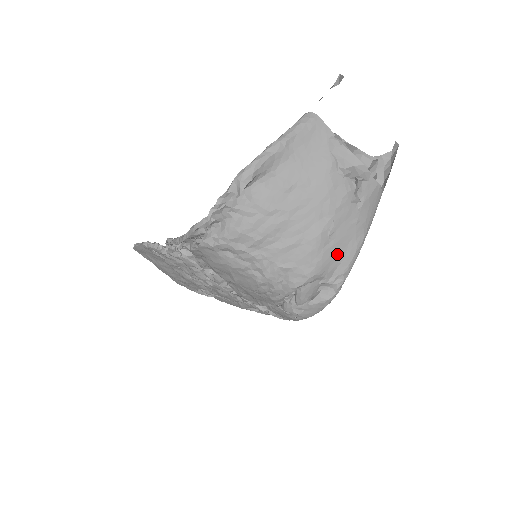
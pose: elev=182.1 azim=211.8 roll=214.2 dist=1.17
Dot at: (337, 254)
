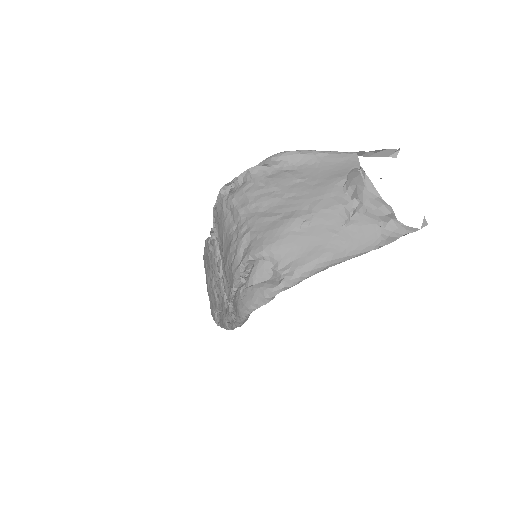
Dot at: (300, 247)
